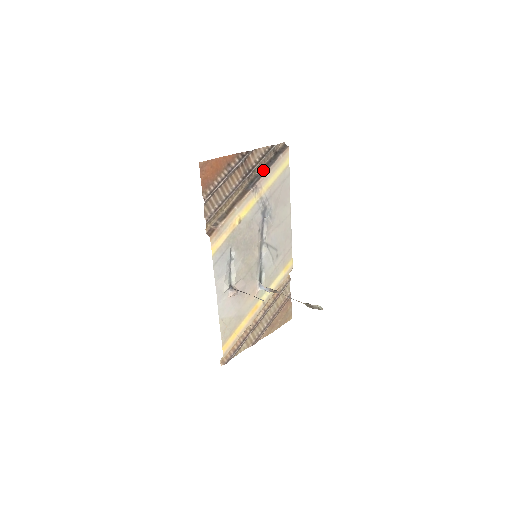
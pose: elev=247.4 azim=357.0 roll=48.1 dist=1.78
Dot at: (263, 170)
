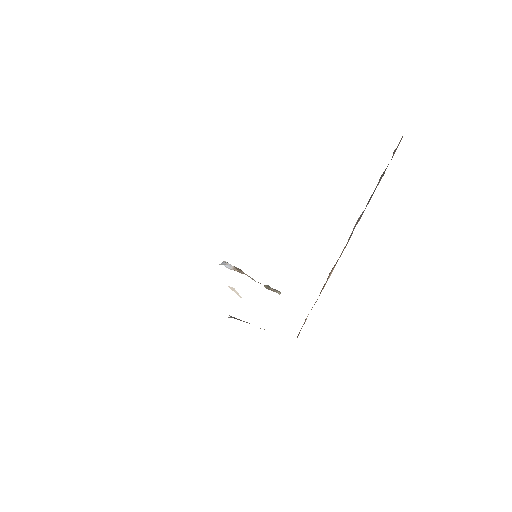
Dot at: occluded
